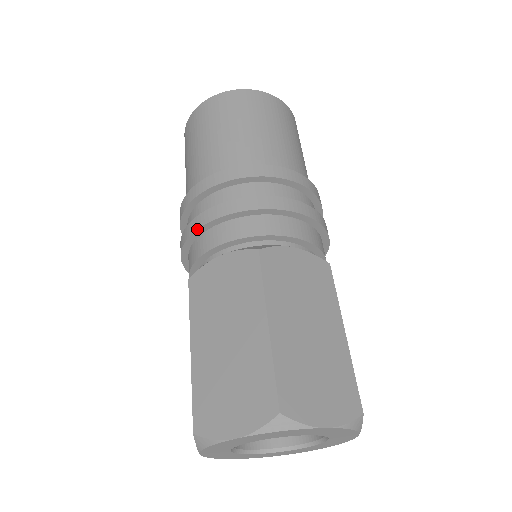
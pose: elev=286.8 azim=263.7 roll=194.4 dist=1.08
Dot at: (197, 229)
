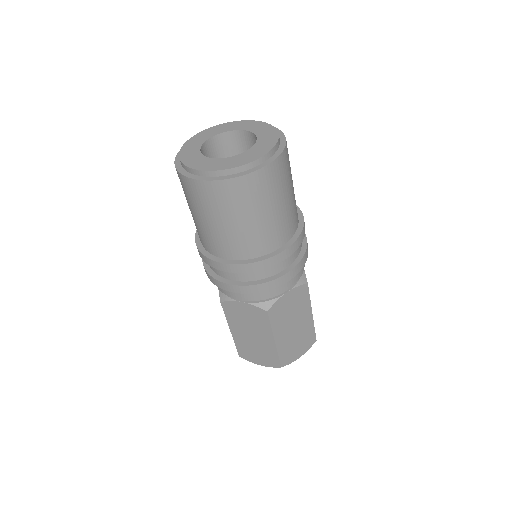
Dot at: (223, 289)
